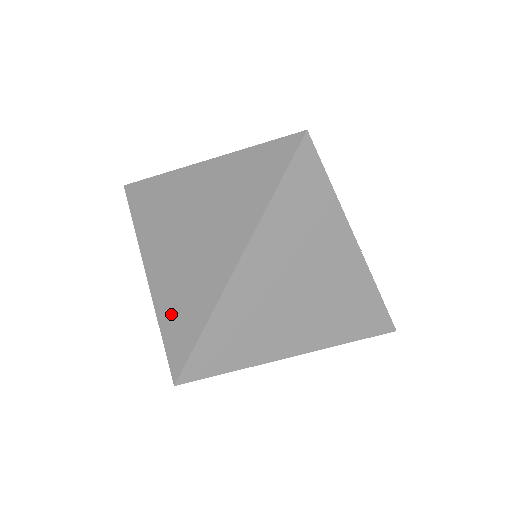
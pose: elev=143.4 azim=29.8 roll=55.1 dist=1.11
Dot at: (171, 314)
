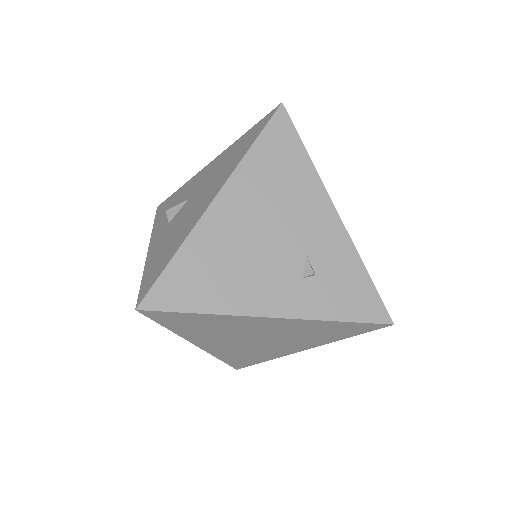
Dot at: occluded
